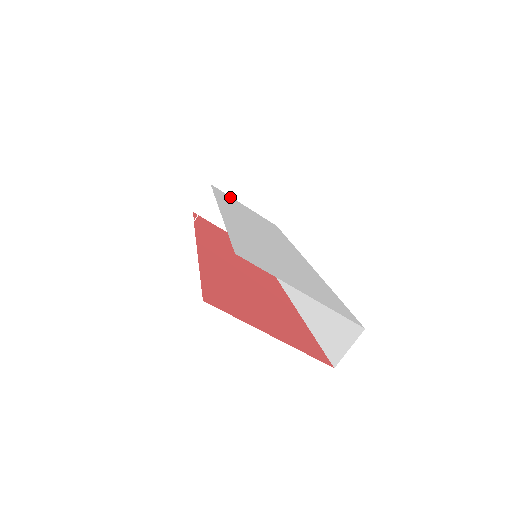
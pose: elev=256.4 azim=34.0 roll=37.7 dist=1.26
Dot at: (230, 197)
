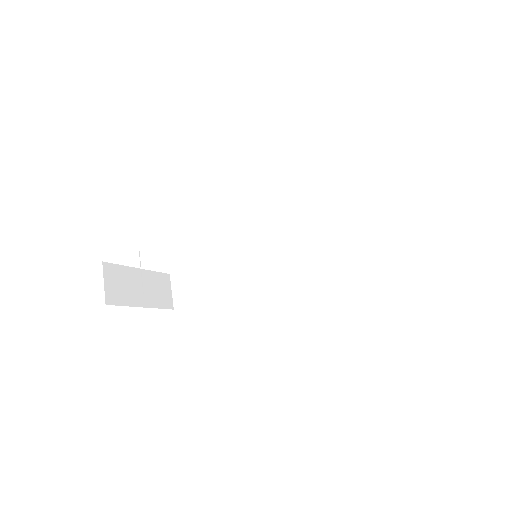
Dot at: occluded
